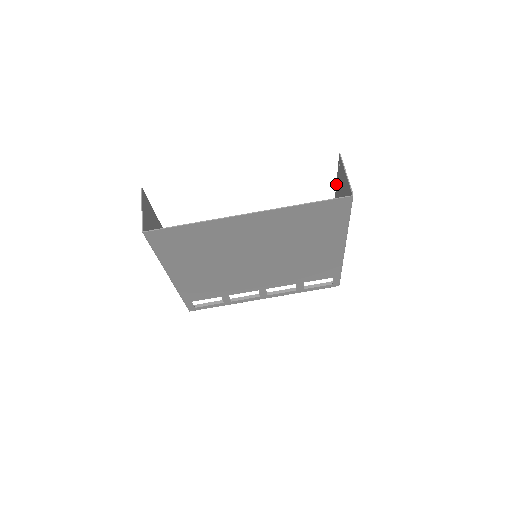
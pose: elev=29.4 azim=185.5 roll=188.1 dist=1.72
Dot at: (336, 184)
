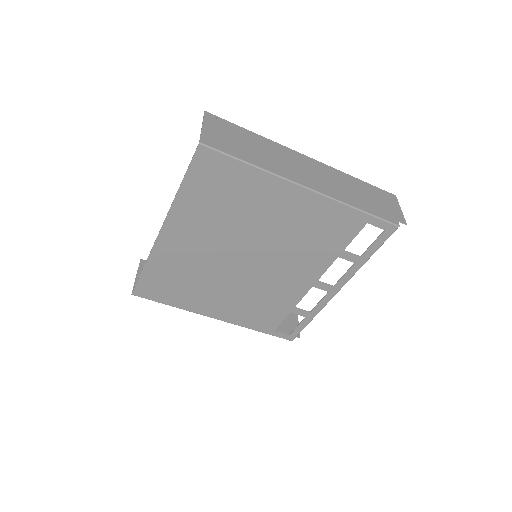
Dot at: (254, 134)
